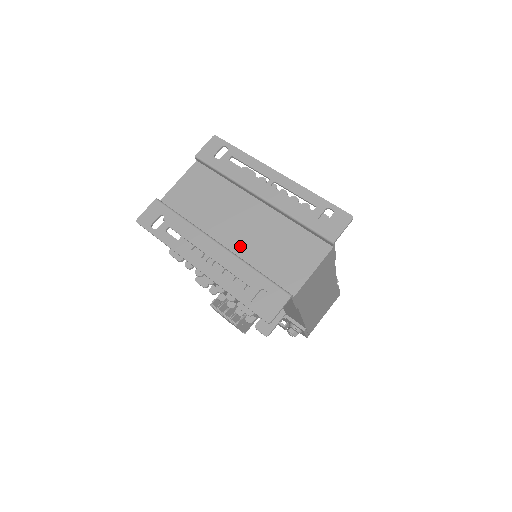
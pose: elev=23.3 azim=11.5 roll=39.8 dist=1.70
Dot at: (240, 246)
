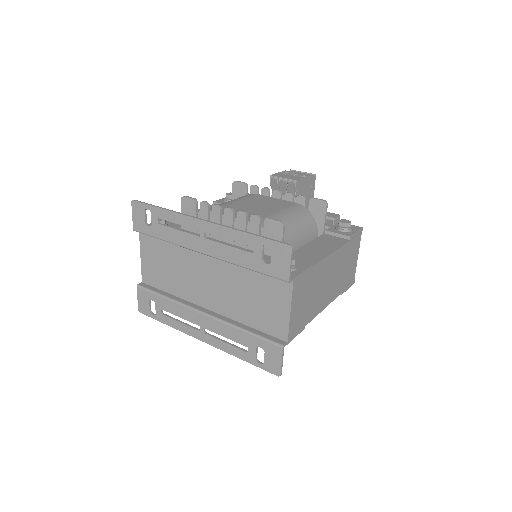
Dot at: (221, 305)
